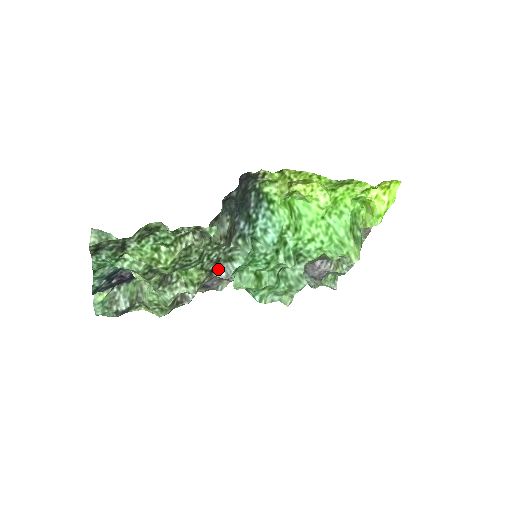
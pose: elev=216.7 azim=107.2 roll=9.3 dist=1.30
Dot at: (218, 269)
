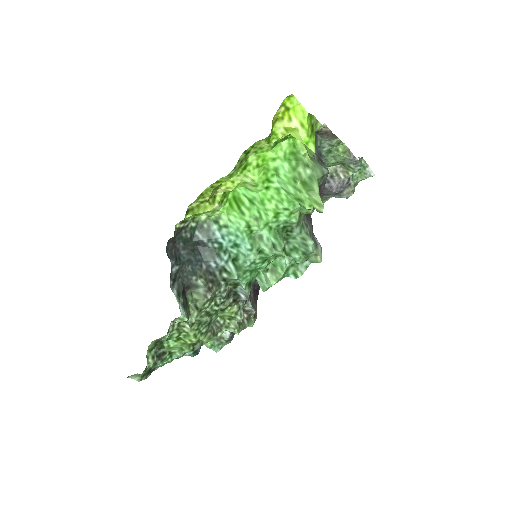
Dot at: (237, 295)
